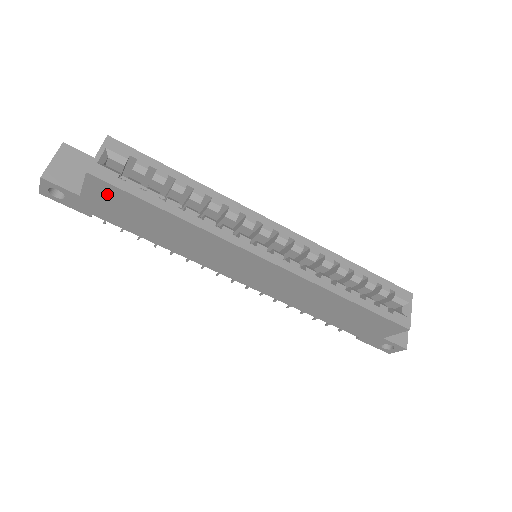
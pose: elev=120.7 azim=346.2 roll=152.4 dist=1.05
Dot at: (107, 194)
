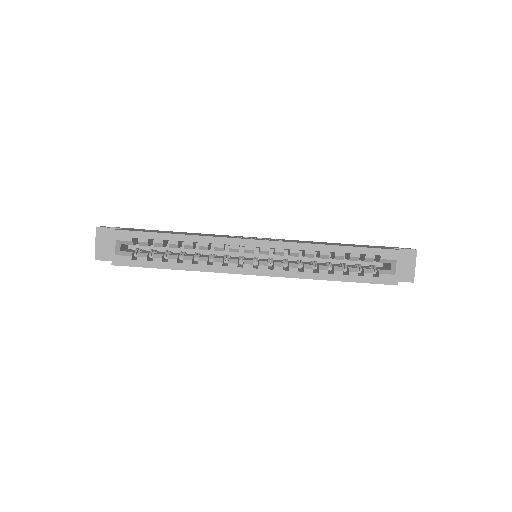
Dot at: occluded
